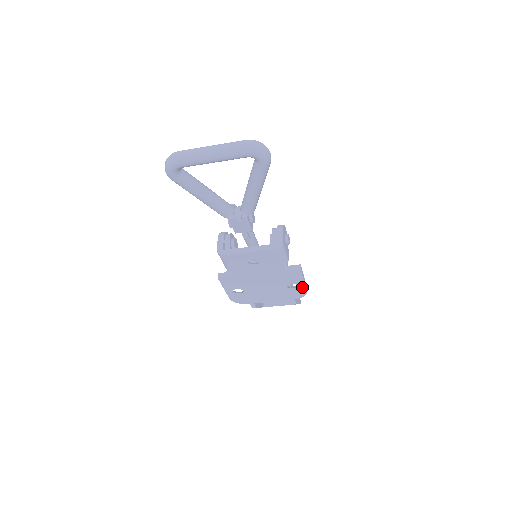
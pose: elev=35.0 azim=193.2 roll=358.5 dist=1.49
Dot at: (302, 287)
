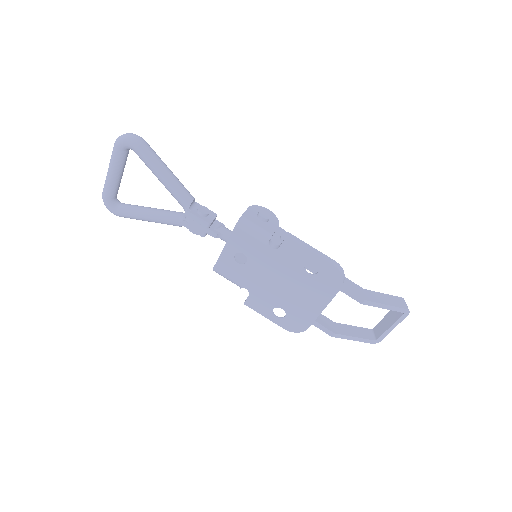
Dot at: (322, 262)
